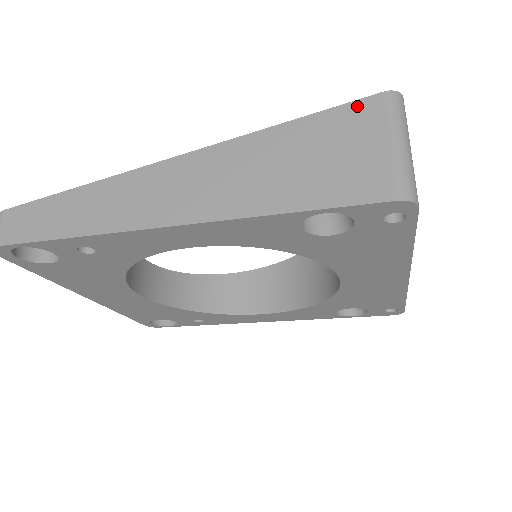
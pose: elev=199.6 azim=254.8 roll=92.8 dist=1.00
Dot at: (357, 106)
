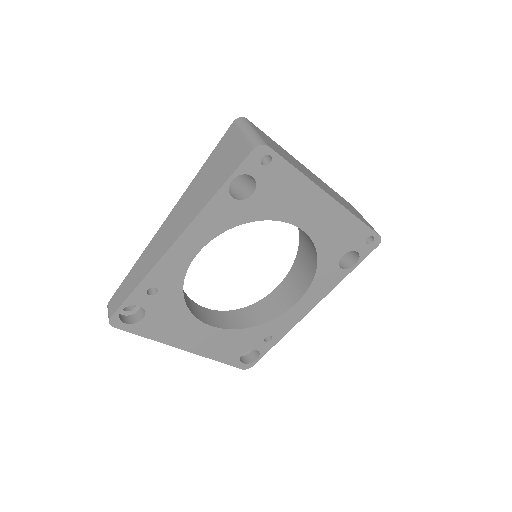
Dot at: (226, 135)
